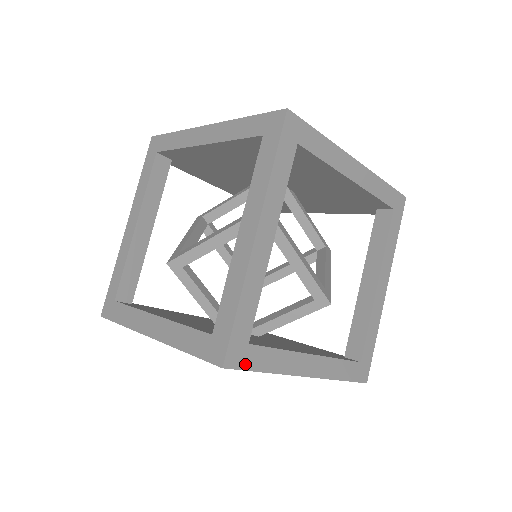
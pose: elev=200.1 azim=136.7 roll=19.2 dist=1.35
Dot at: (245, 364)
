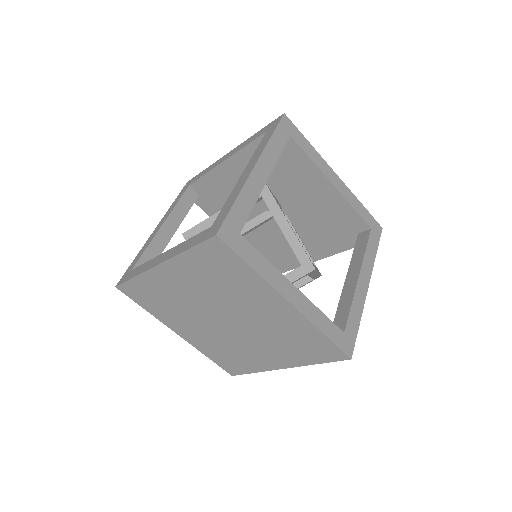
Dot at: (235, 247)
